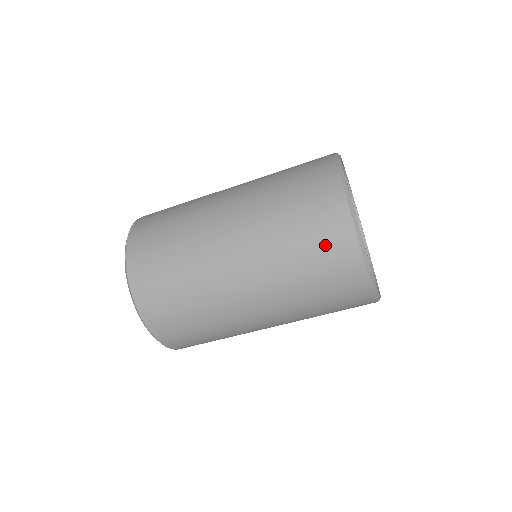
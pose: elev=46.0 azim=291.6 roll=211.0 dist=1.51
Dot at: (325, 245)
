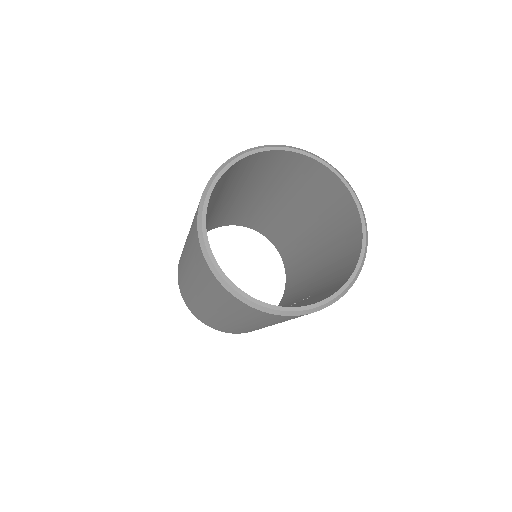
Dot at: (216, 290)
